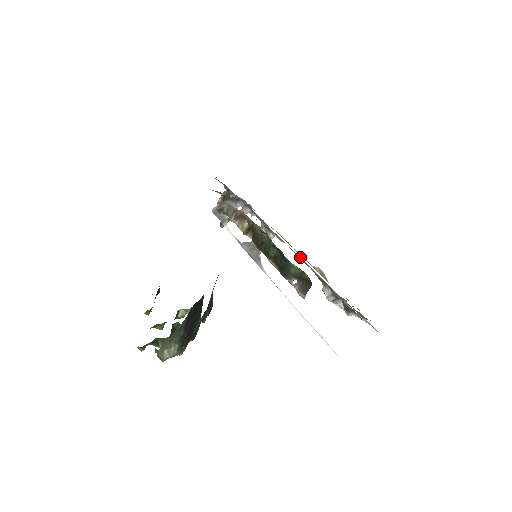
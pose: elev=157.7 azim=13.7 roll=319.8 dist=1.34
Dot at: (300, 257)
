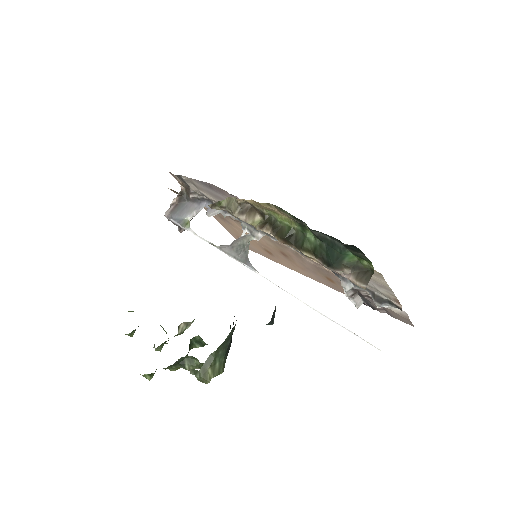
Dot at: occluded
